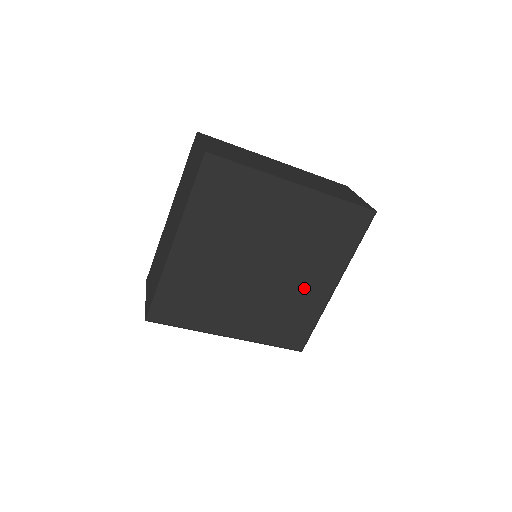
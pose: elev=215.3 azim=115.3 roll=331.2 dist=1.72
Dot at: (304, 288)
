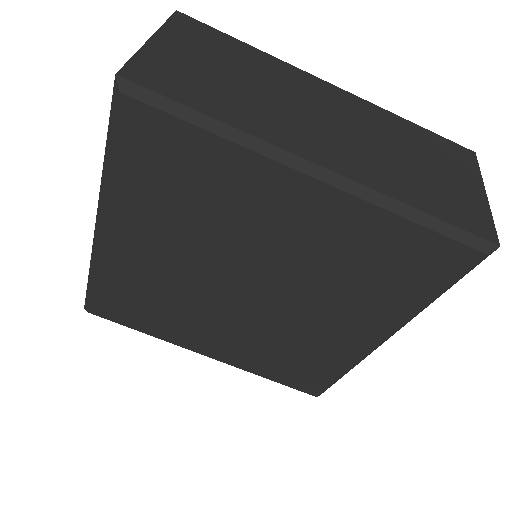
Dot at: (324, 330)
